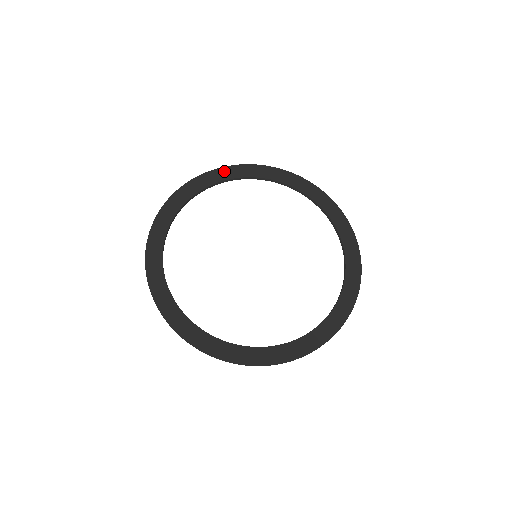
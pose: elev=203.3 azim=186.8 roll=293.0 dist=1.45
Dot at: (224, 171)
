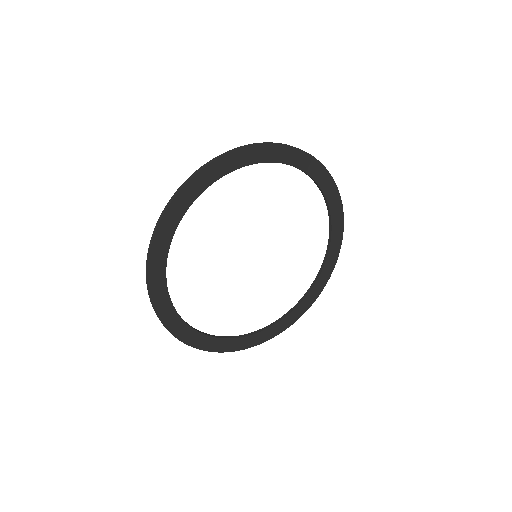
Dot at: (174, 209)
